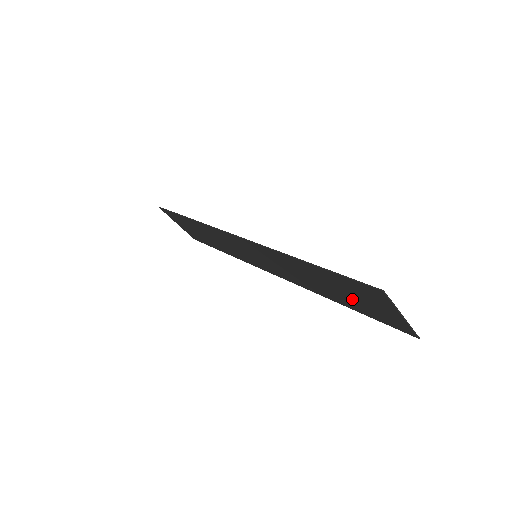
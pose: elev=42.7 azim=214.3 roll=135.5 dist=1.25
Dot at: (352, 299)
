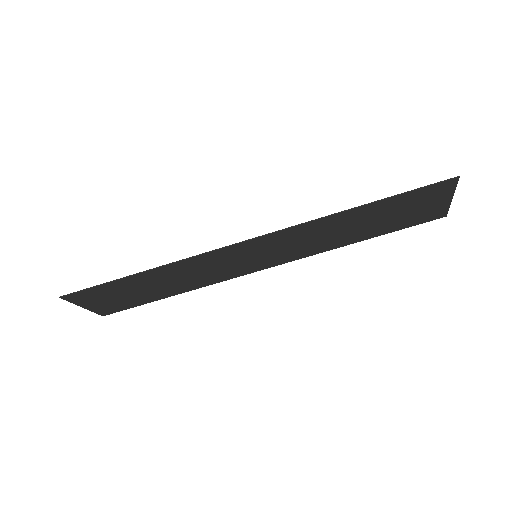
Dot at: (392, 220)
